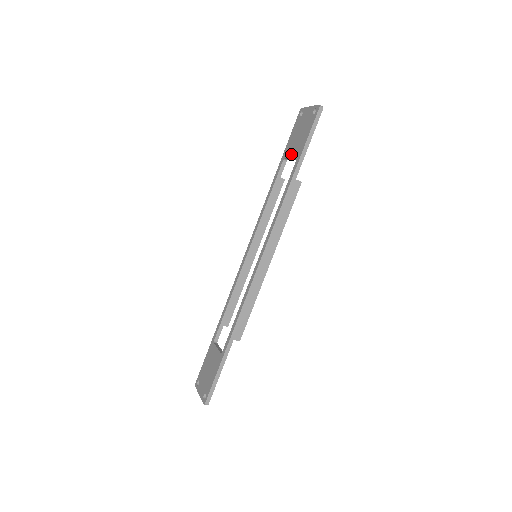
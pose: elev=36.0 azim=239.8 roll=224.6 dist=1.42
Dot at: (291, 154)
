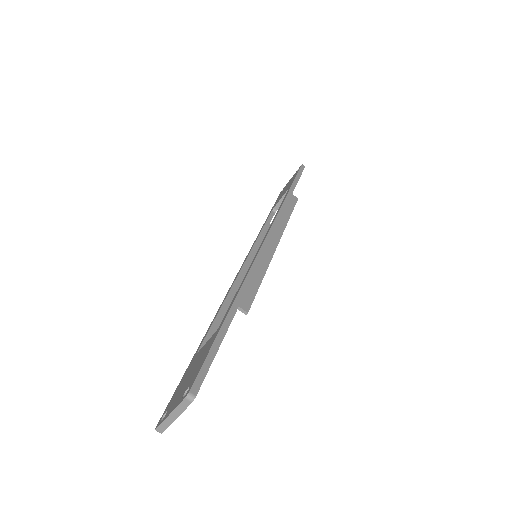
Dot at: (281, 197)
